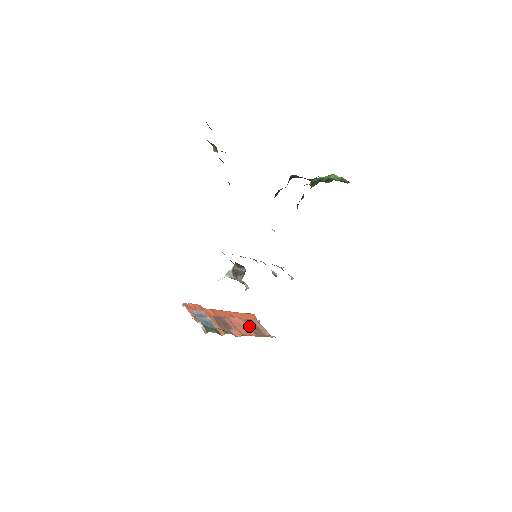
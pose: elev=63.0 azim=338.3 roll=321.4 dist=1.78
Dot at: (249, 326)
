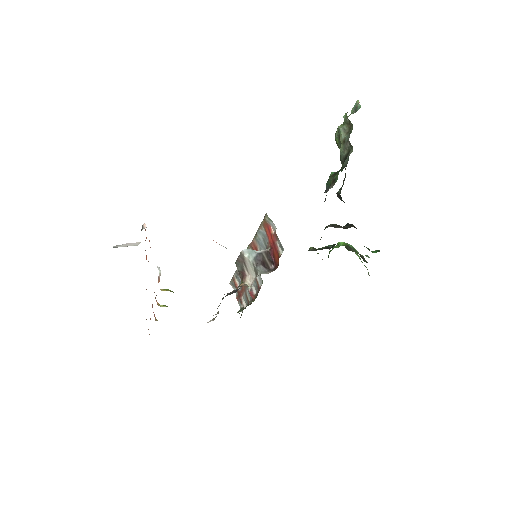
Dot at: occluded
